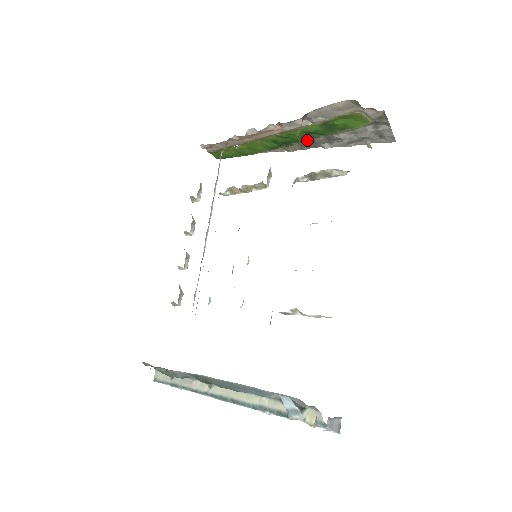
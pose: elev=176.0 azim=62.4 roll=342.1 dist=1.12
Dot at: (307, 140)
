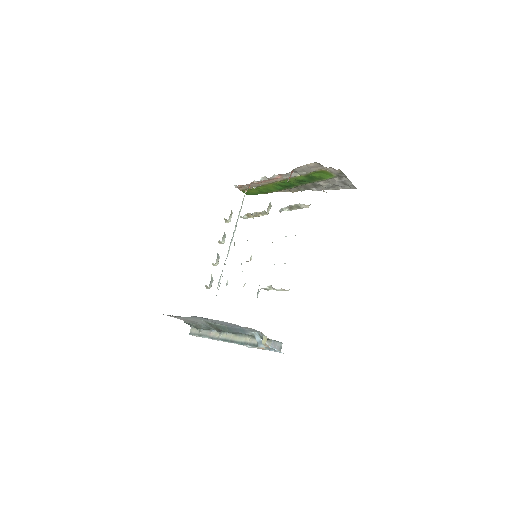
Dot at: (300, 185)
